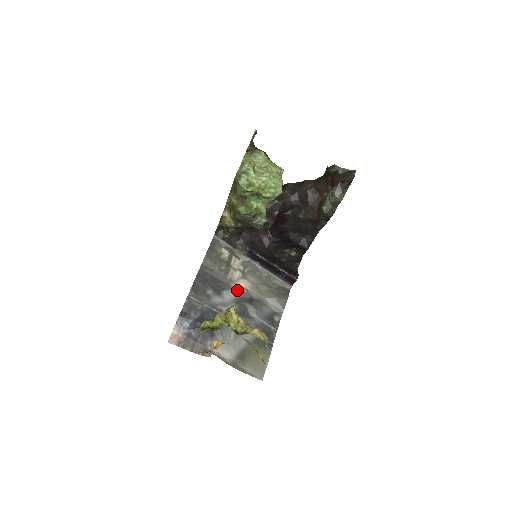
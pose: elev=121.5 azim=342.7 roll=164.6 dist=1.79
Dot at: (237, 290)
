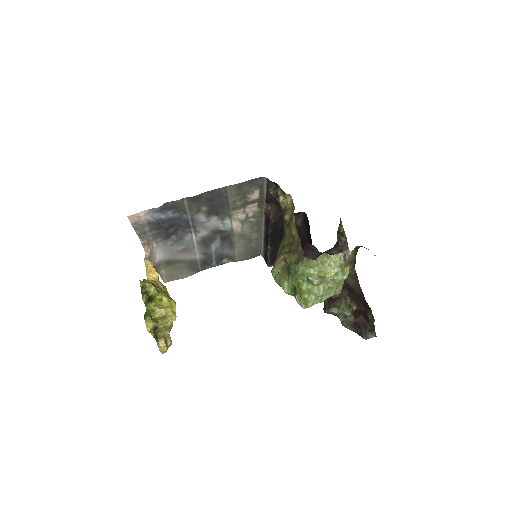
Dot at: (225, 225)
